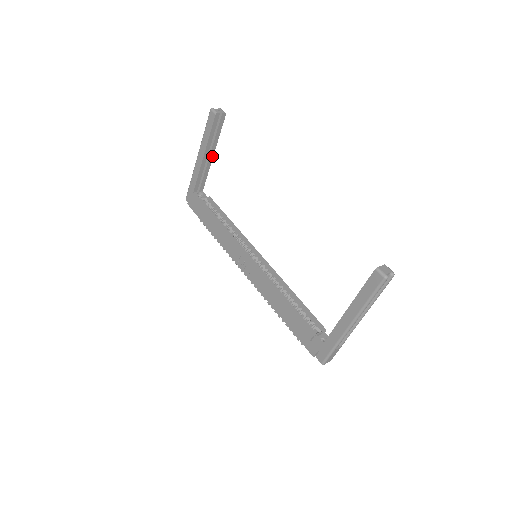
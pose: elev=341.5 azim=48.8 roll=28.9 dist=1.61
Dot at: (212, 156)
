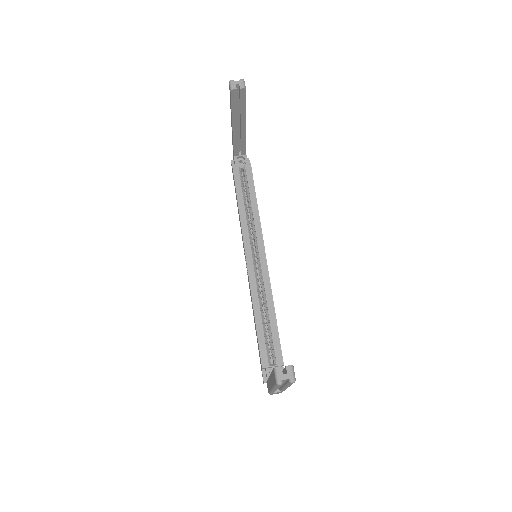
Dot at: (245, 126)
